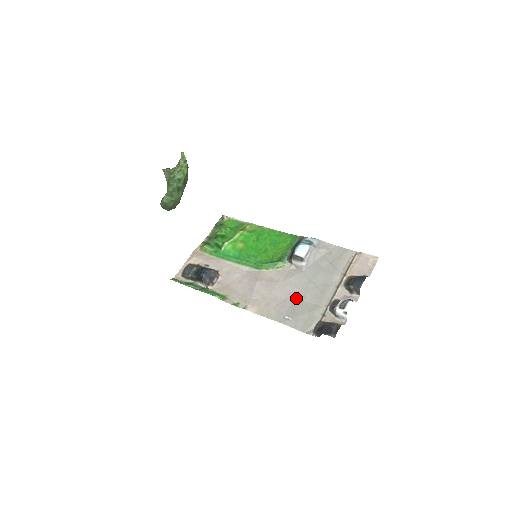
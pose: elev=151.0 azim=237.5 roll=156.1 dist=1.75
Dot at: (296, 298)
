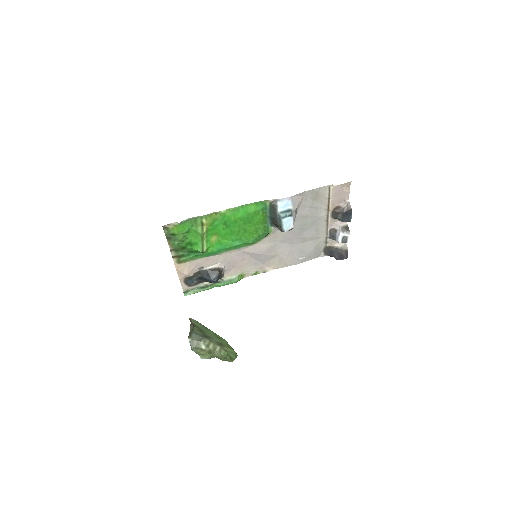
Dot at: (298, 244)
